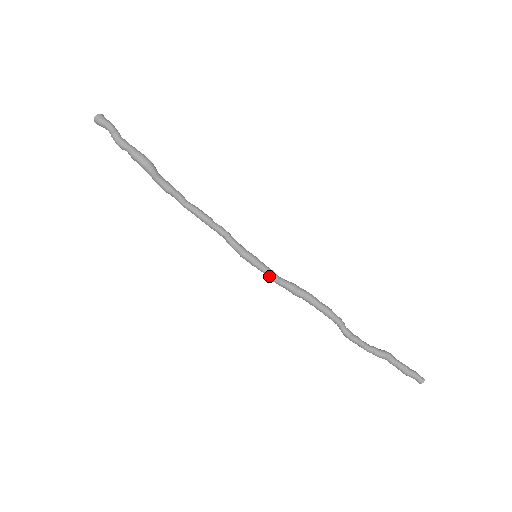
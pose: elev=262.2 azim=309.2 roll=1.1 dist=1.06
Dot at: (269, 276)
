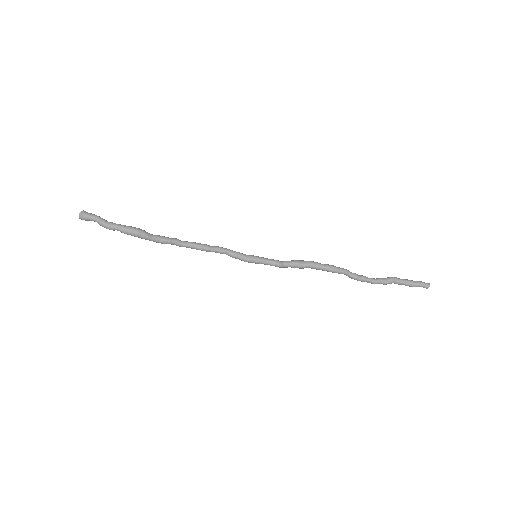
Dot at: occluded
